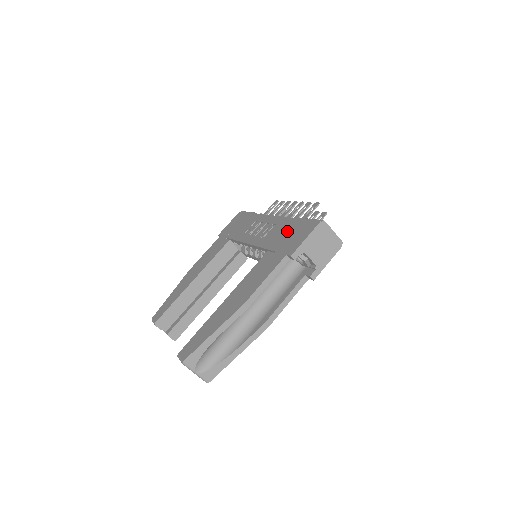
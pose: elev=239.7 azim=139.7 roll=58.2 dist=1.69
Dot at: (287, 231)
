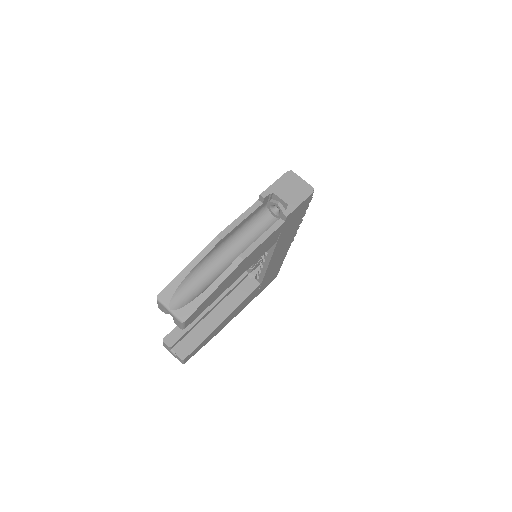
Dot at: occluded
